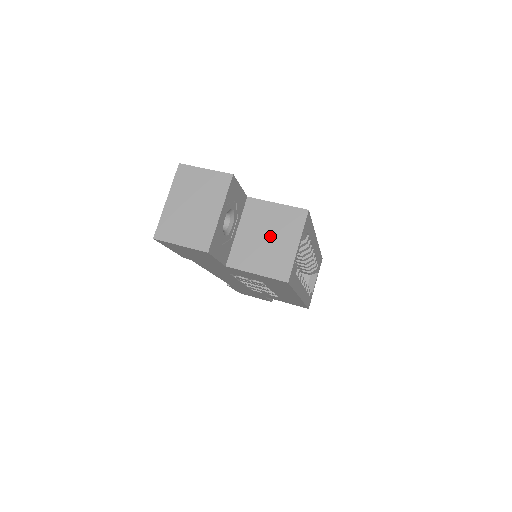
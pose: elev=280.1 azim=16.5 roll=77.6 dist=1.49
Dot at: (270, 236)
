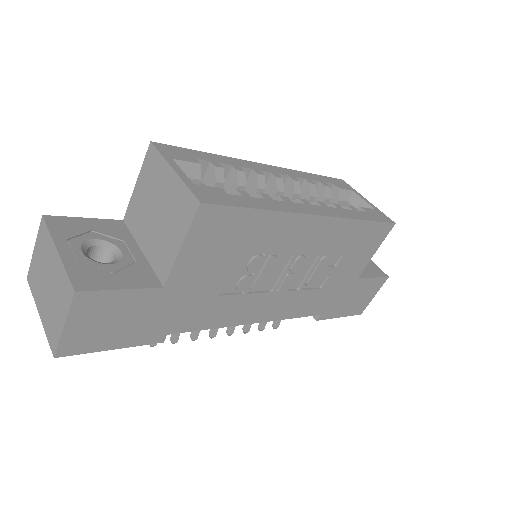
Dot at: (156, 207)
